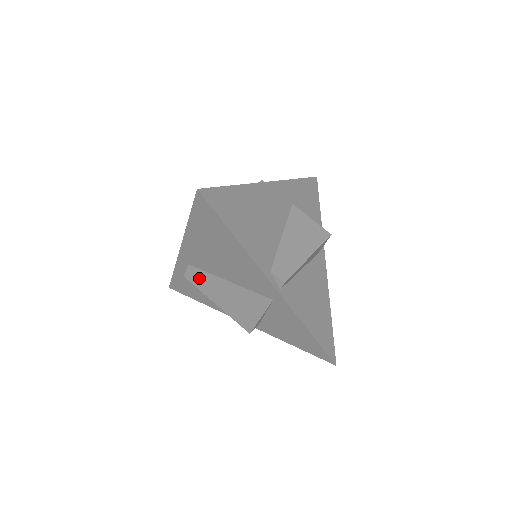
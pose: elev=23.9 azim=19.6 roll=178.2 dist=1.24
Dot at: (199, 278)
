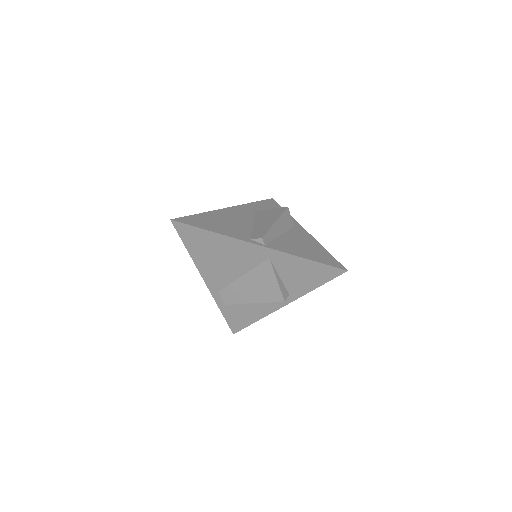
Dot at: (231, 295)
